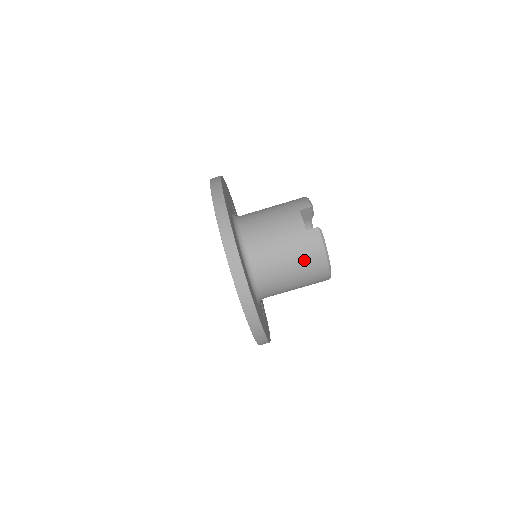
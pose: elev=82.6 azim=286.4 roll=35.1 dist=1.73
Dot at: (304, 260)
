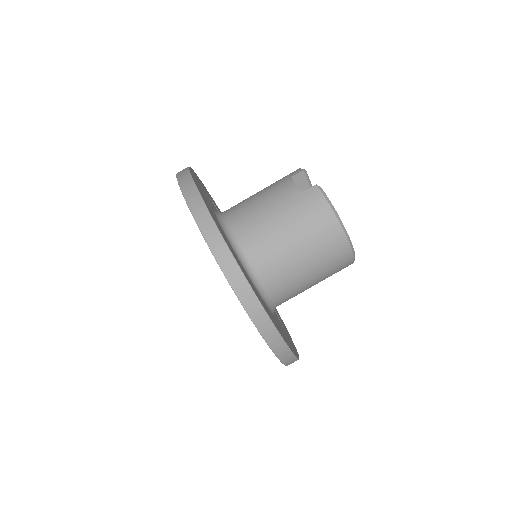
Dot at: (309, 228)
